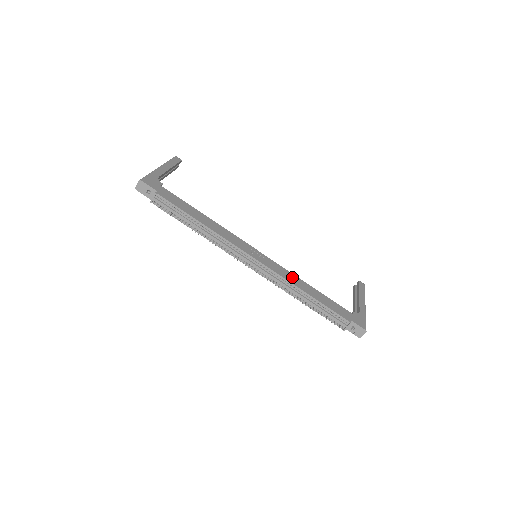
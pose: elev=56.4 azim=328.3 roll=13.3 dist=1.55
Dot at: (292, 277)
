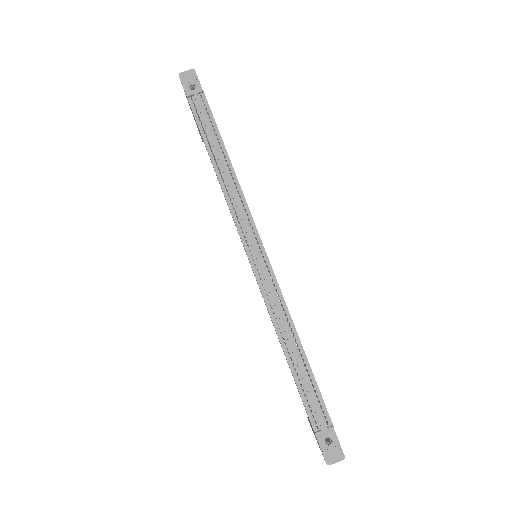
Dot at: occluded
